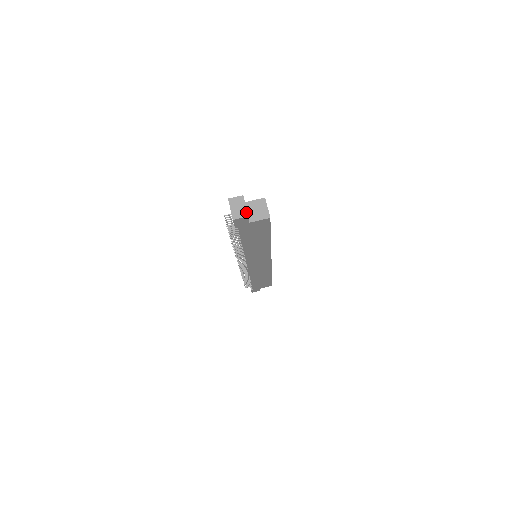
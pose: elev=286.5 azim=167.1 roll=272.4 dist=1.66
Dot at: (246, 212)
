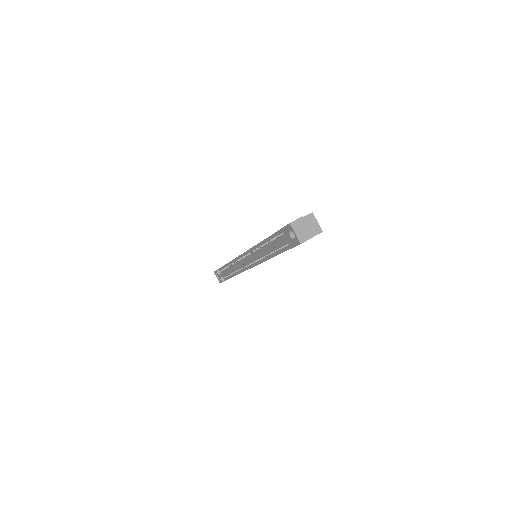
Dot at: (310, 233)
